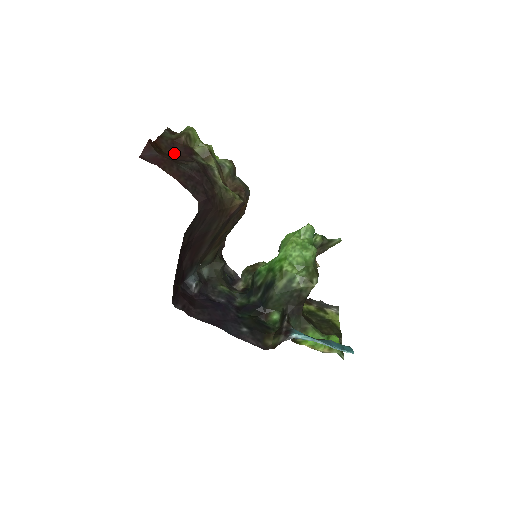
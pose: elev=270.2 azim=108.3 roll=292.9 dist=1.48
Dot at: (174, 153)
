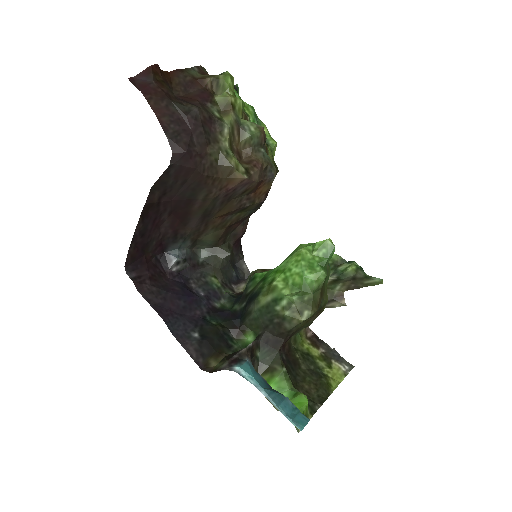
Dot at: (186, 93)
